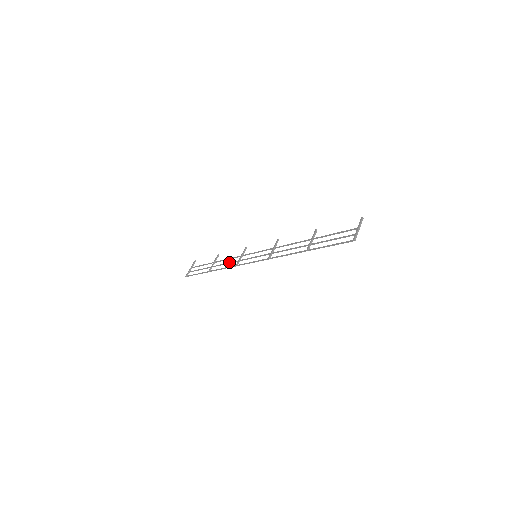
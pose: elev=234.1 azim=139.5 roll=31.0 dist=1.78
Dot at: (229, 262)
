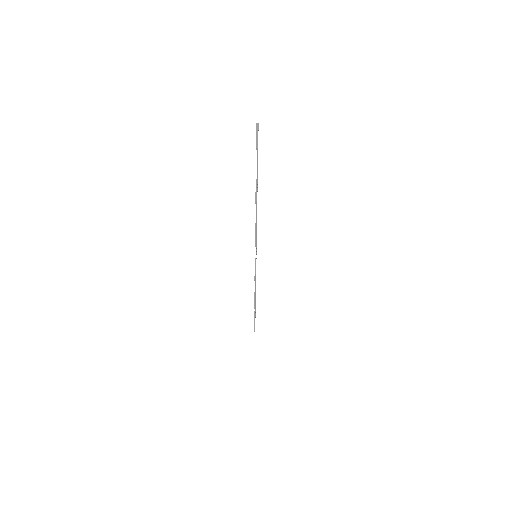
Dot at: occluded
